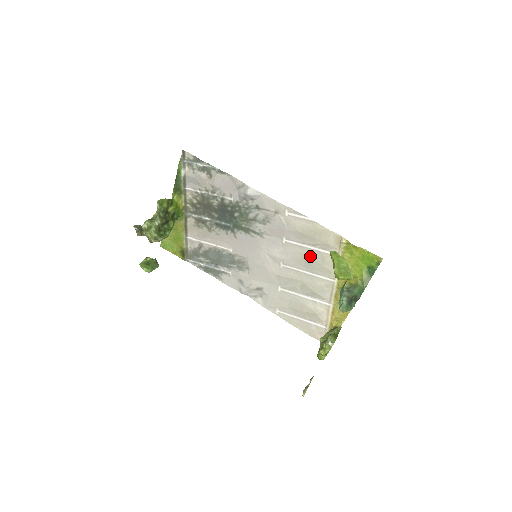
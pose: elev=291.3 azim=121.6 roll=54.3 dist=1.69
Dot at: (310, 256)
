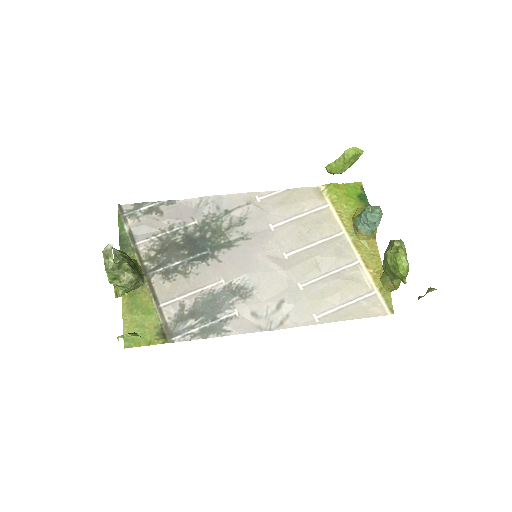
Dot at: (305, 224)
